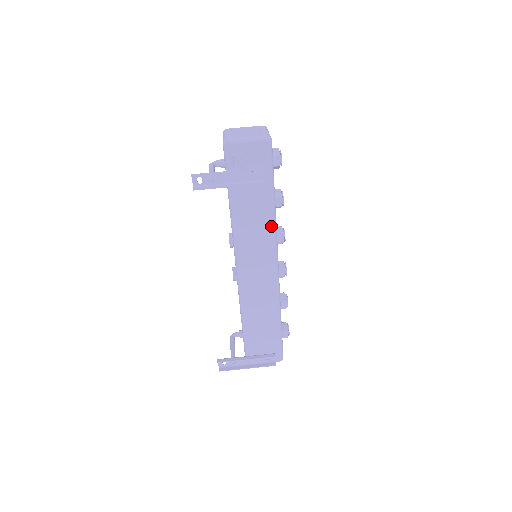
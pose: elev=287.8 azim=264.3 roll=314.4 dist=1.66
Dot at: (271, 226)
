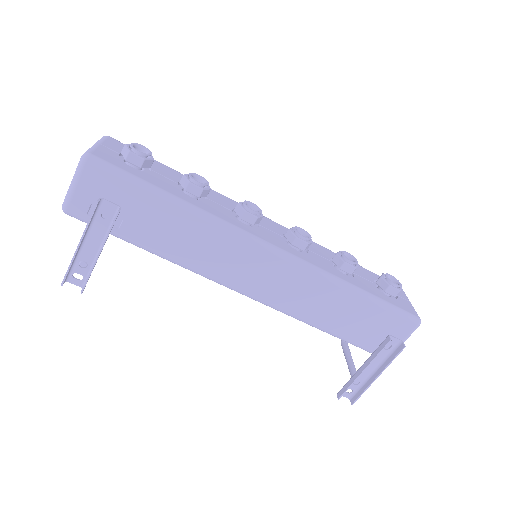
Dot at: (210, 225)
